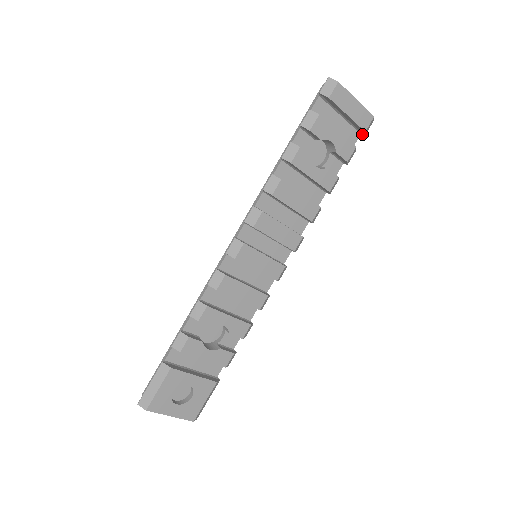
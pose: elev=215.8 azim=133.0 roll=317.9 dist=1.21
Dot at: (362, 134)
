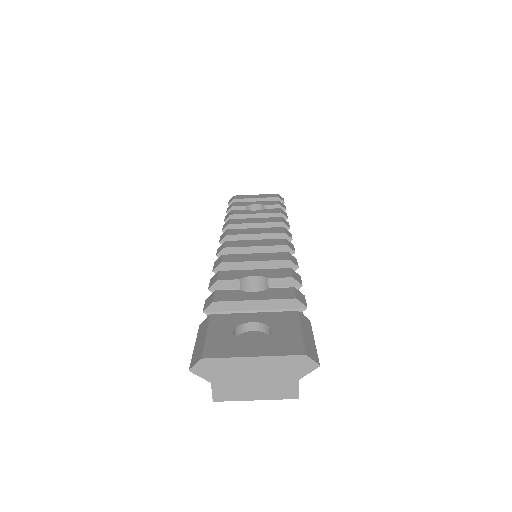
Dot at: occluded
